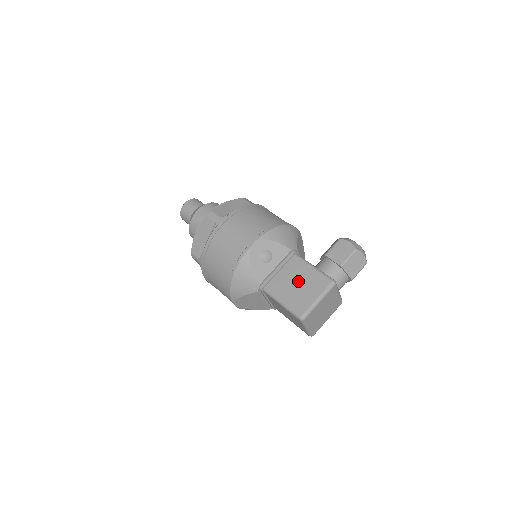
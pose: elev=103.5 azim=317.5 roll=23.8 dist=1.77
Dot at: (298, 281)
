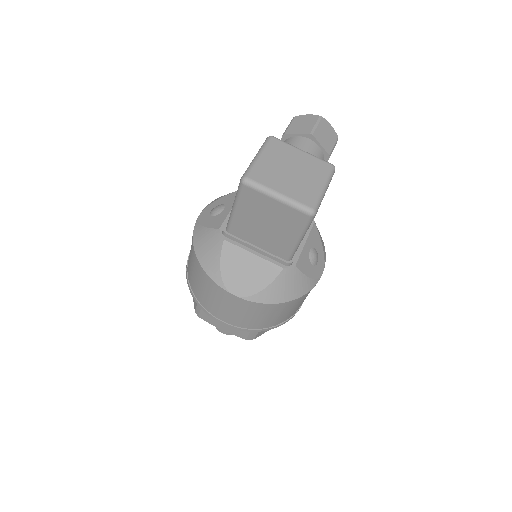
Dot at: occluded
